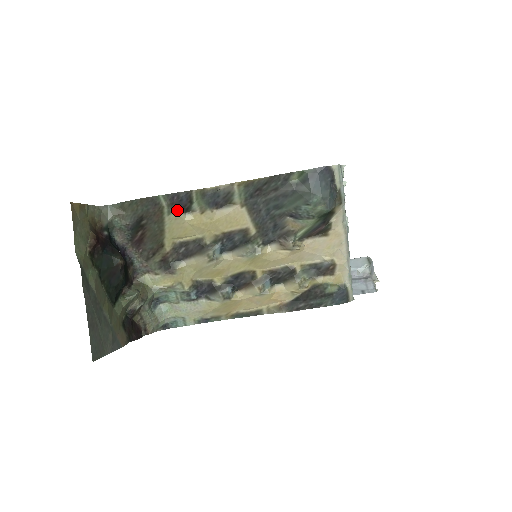
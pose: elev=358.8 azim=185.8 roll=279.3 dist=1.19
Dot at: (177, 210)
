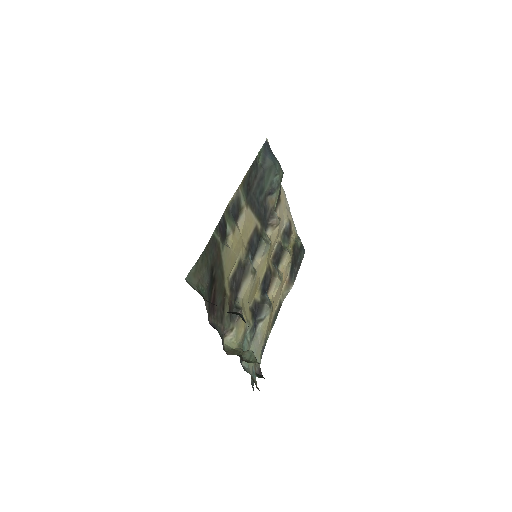
Dot at: (224, 241)
